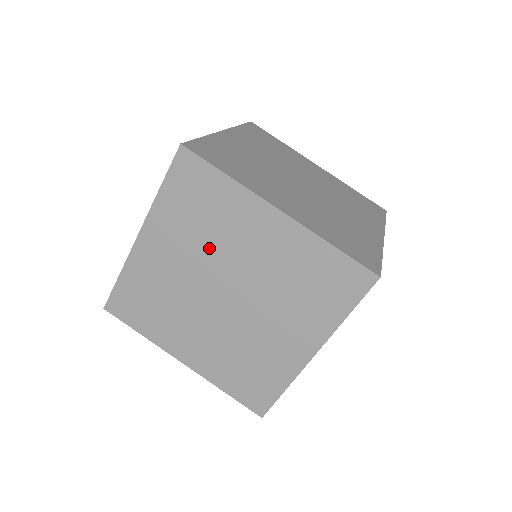
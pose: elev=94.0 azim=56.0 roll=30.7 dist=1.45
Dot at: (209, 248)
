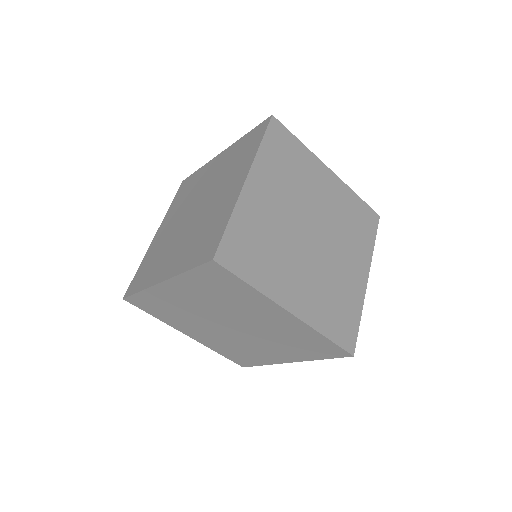
Dot at: (224, 307)
